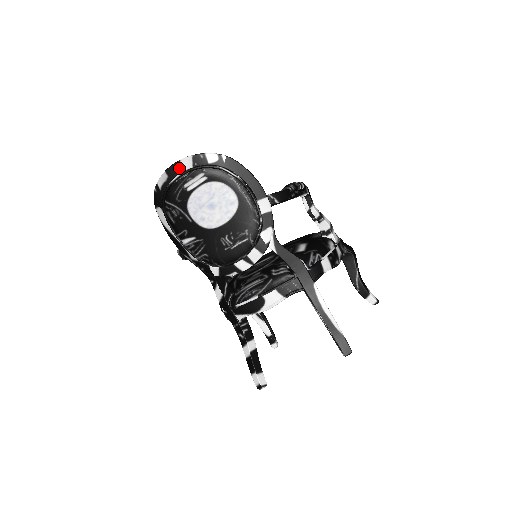
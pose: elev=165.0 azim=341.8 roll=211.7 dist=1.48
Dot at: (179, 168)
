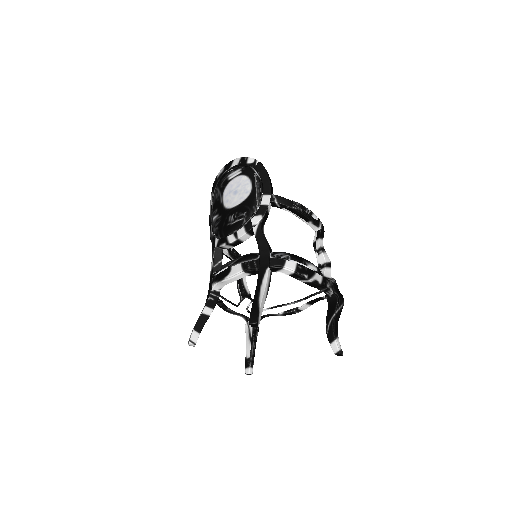
Dot at: (231, 164)
